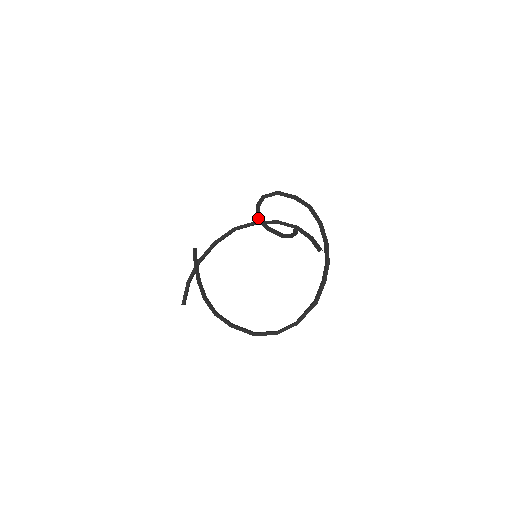
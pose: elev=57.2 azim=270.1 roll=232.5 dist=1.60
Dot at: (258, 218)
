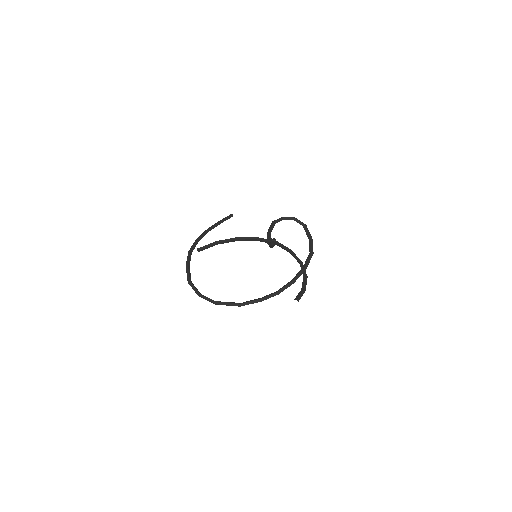
Dot at: (273, 222)
